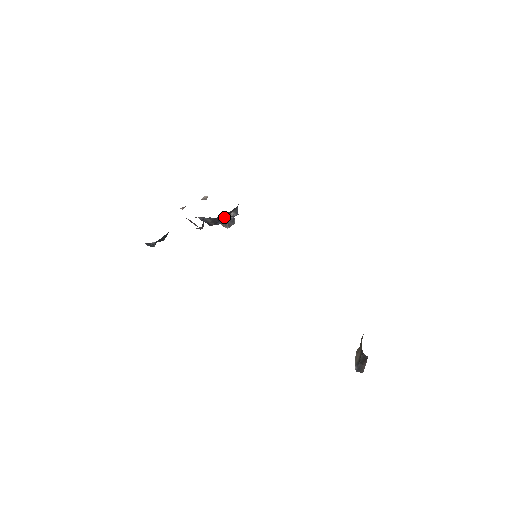
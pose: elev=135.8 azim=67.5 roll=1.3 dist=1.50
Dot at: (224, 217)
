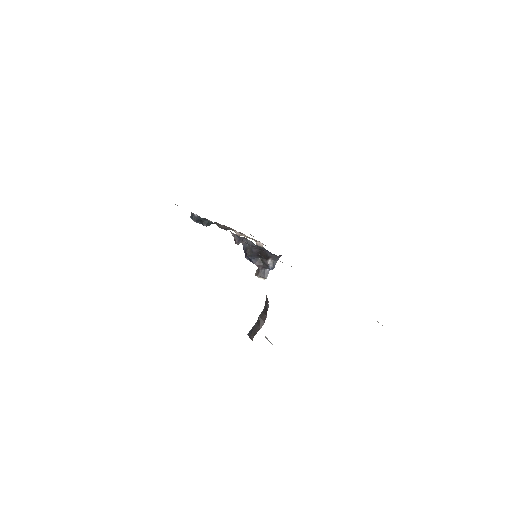
Dot at: (261, 259)
